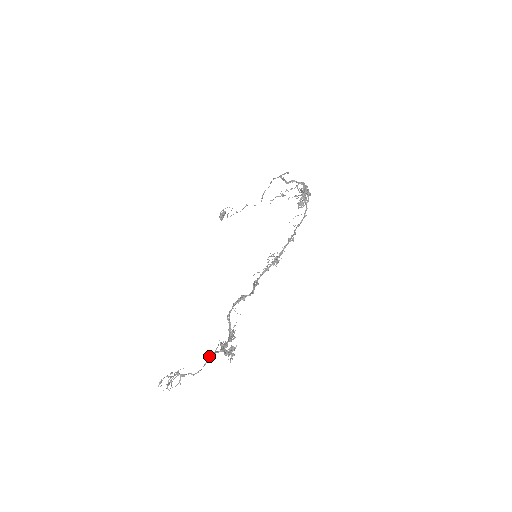
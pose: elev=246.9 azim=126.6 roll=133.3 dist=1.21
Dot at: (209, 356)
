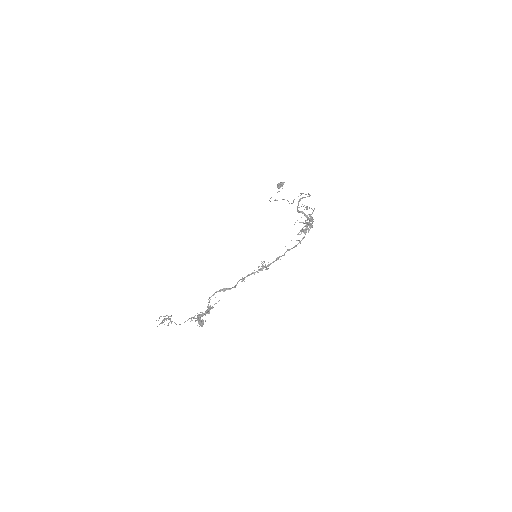
Dot at: (189, 318)
